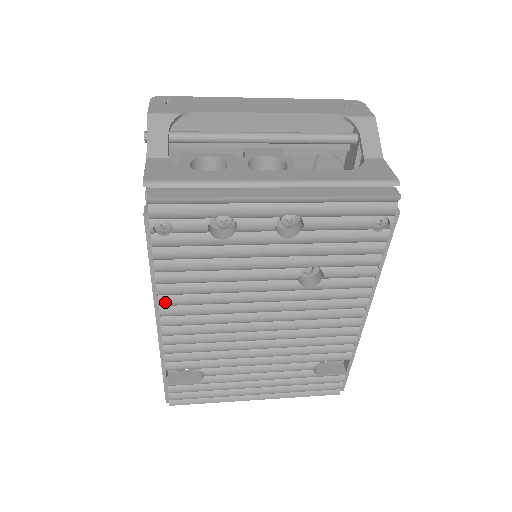
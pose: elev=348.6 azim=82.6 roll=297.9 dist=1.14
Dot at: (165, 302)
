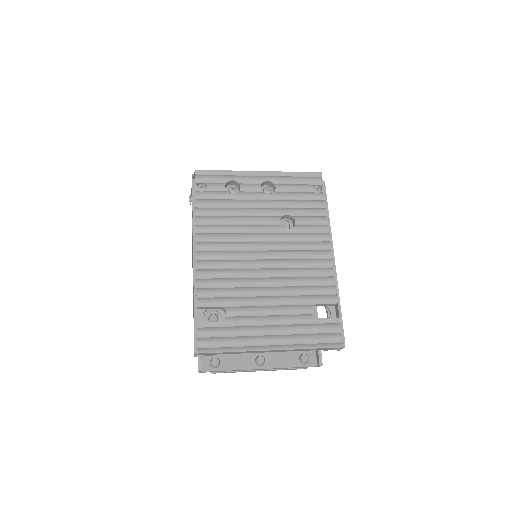
Dot at: (200, 237)
